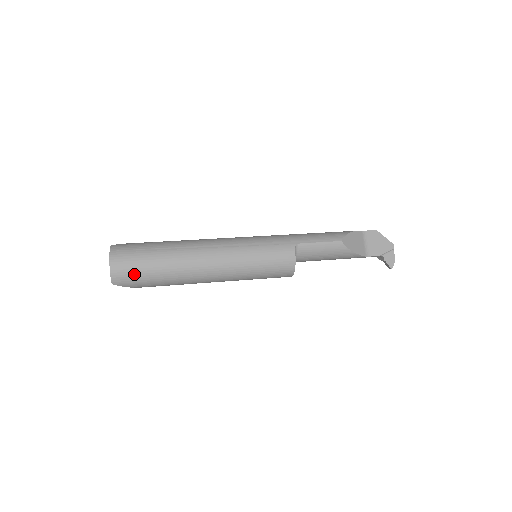
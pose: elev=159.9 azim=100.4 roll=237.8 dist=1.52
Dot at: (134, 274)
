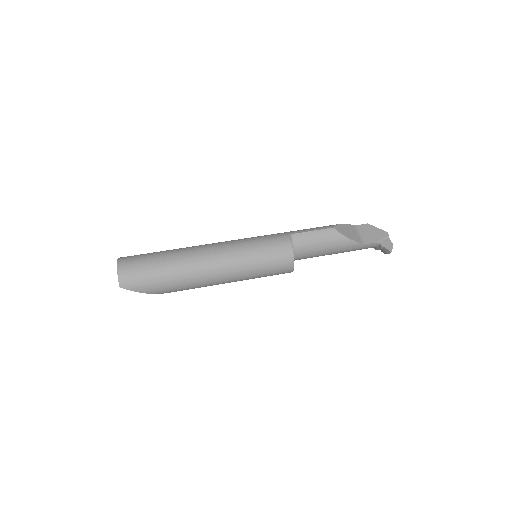
Dot at: (140, 274)
